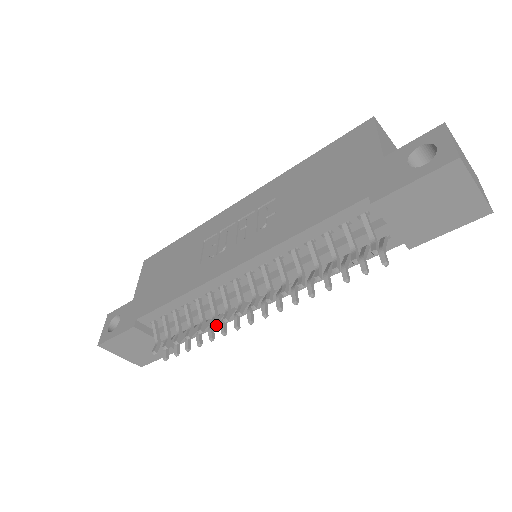
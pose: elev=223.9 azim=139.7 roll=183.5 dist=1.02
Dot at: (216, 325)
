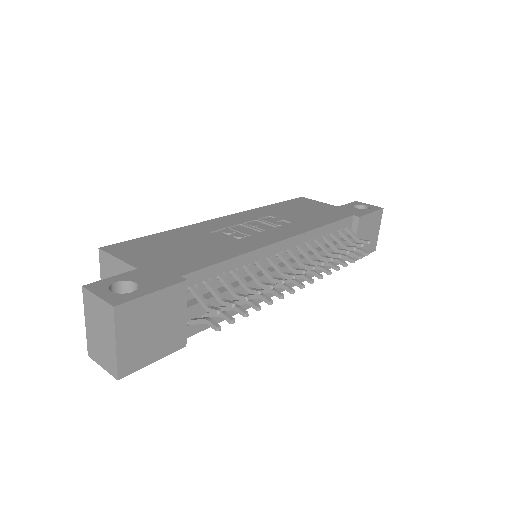
Dot at: (231, 314)
